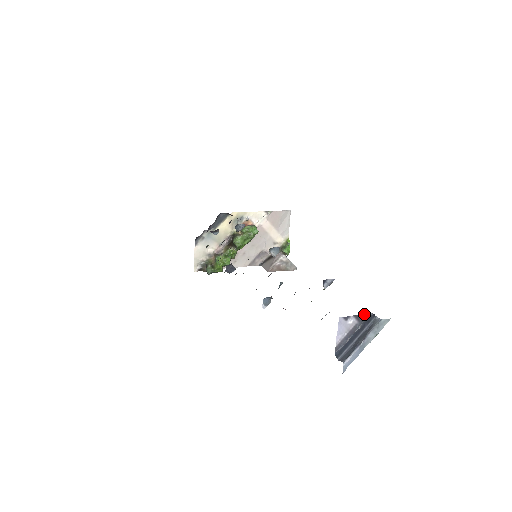
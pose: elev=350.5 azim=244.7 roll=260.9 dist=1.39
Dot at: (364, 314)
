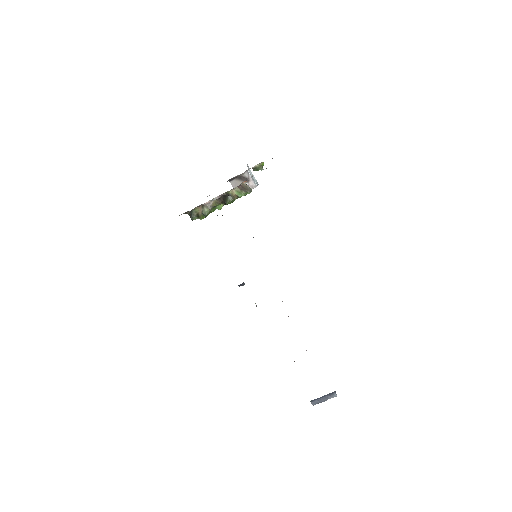
Dot at: (332, 394)
